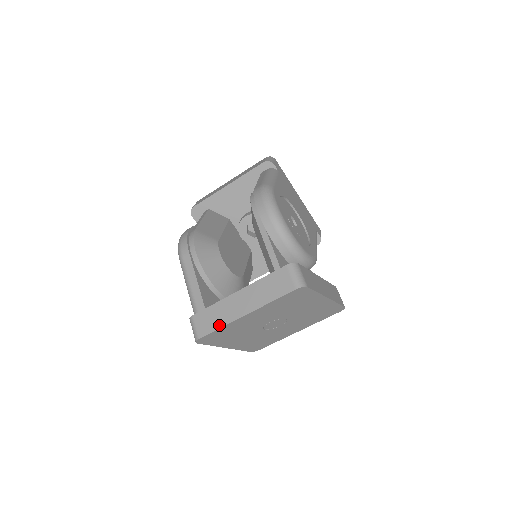
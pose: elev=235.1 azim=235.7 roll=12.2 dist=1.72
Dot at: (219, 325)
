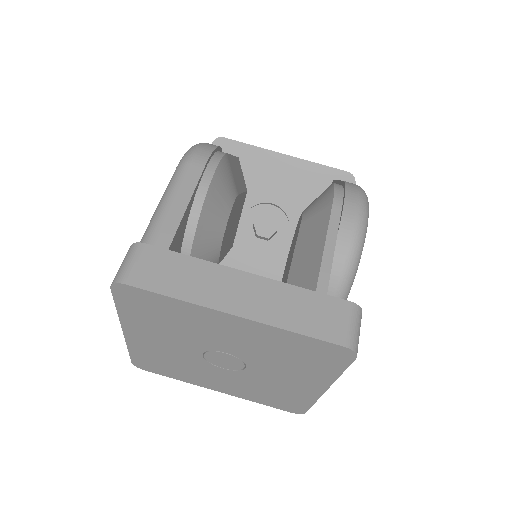
Dot at: (178, 293)
